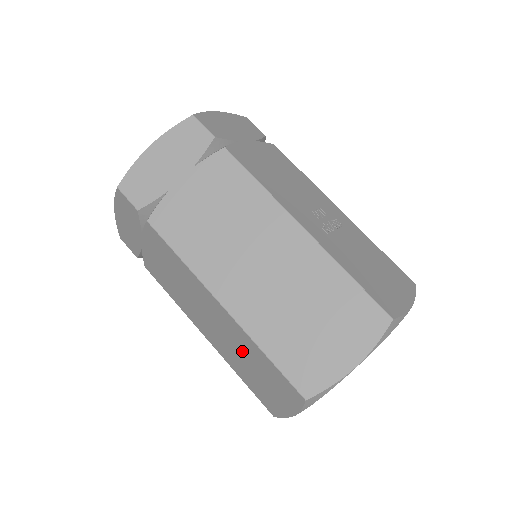
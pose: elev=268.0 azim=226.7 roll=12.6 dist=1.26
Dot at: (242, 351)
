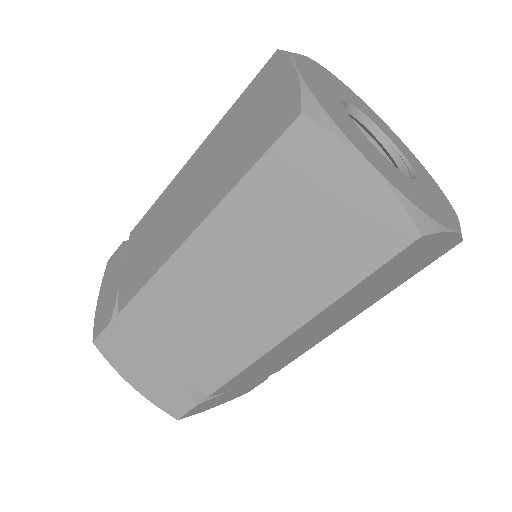
Dot at: (271, 236)
